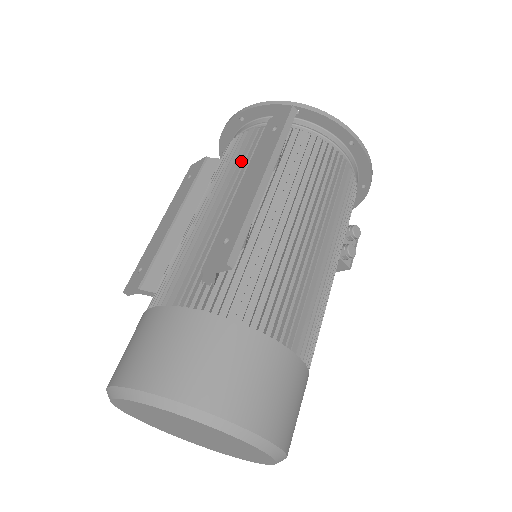
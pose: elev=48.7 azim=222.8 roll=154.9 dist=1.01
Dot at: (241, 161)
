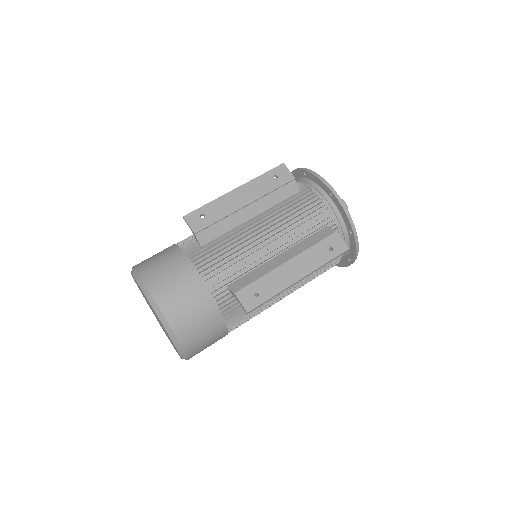
Dot at: (303, 228)
